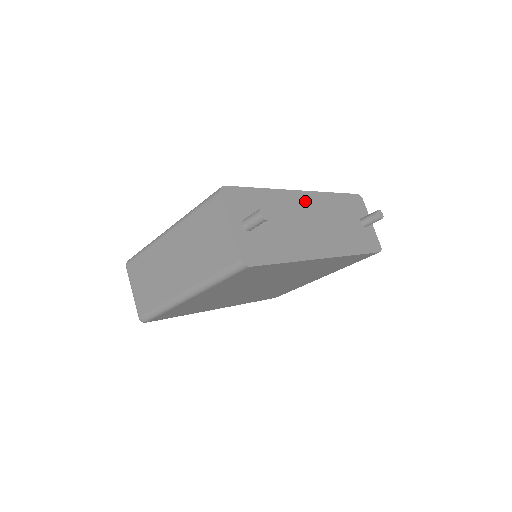
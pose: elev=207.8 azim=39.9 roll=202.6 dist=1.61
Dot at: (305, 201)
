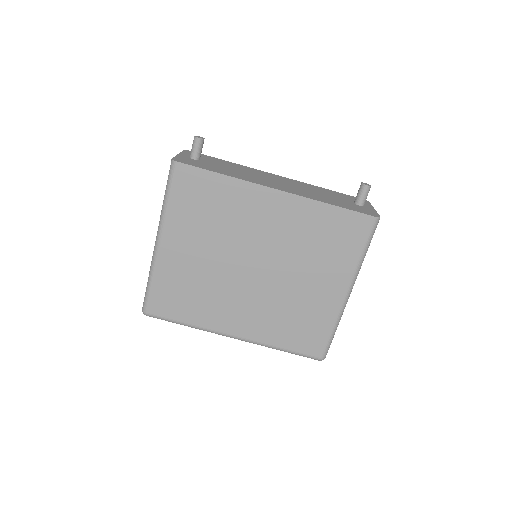
Dot at: (277, 177)
